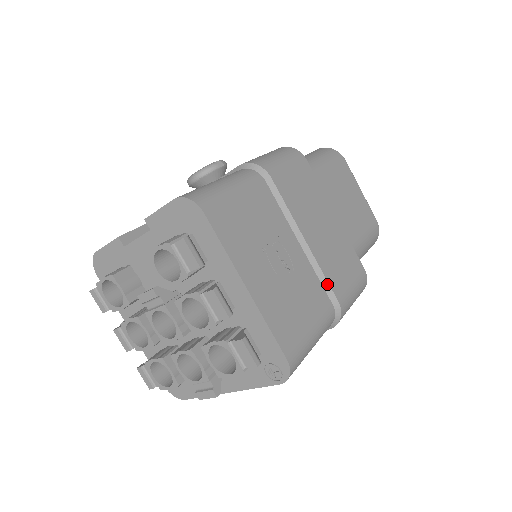
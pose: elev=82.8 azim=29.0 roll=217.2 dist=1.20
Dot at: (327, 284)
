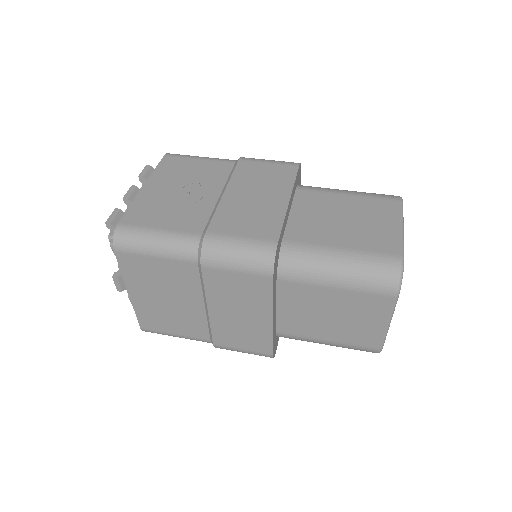
Dot at: (211, 220)
